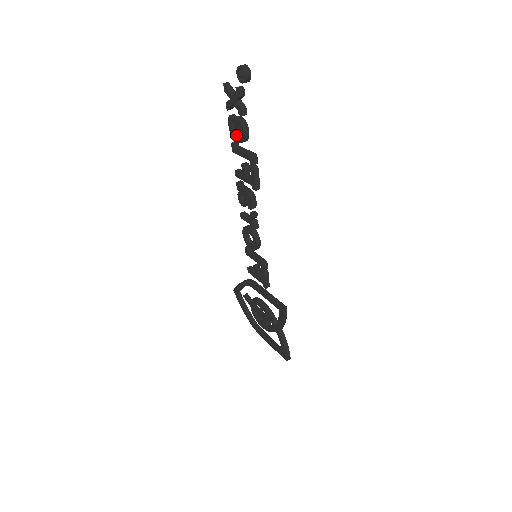
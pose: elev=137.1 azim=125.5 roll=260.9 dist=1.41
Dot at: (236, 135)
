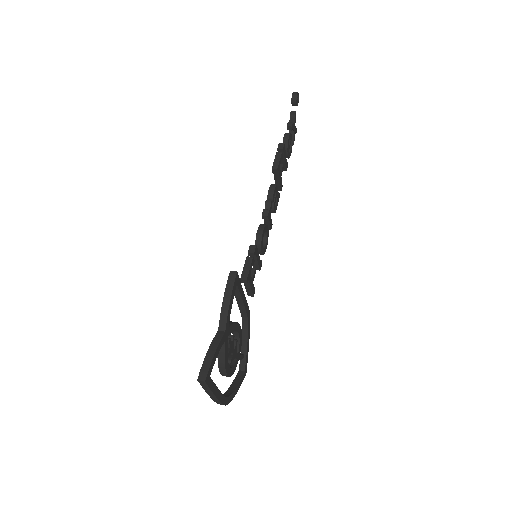
Dot at: occluded
